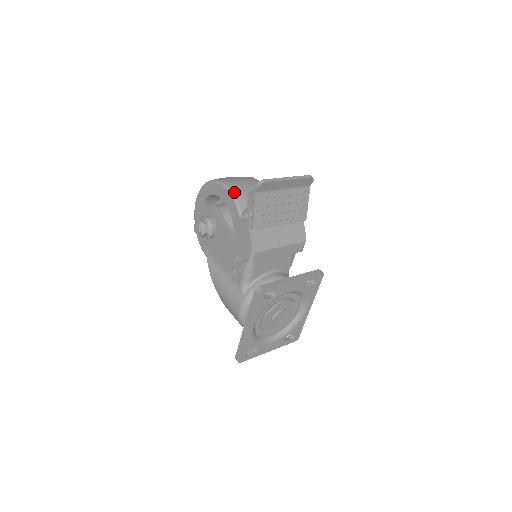
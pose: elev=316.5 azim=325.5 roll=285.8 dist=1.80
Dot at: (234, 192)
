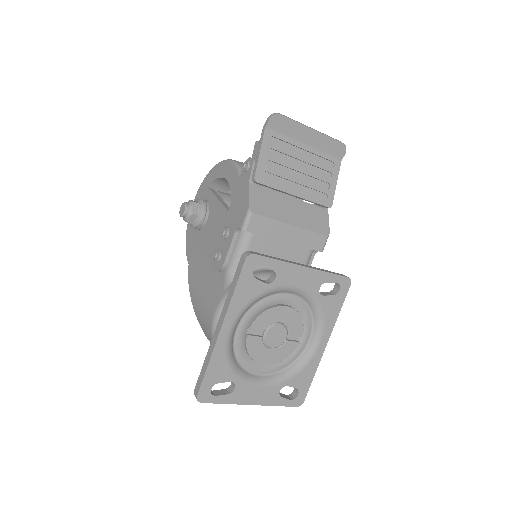
Dot at: (240, 164)
